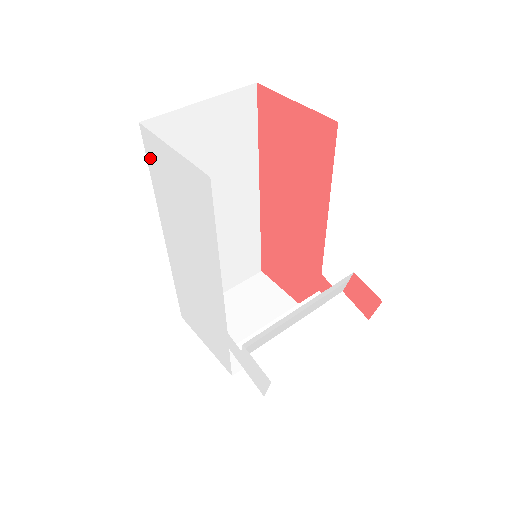
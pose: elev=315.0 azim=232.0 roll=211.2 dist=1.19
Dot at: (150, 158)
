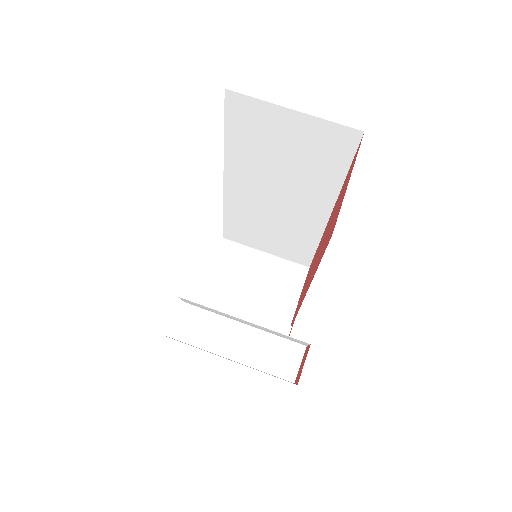
Dot at: occluded
